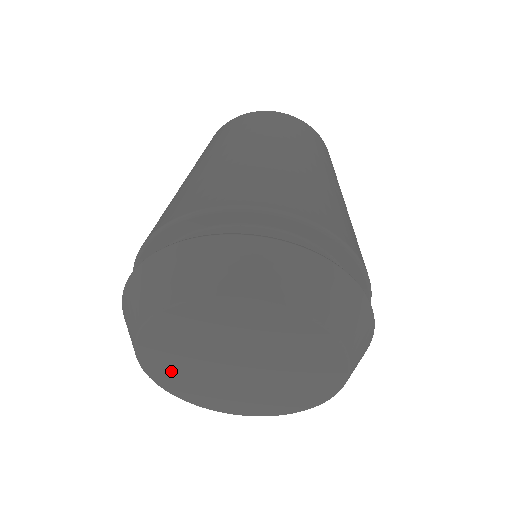
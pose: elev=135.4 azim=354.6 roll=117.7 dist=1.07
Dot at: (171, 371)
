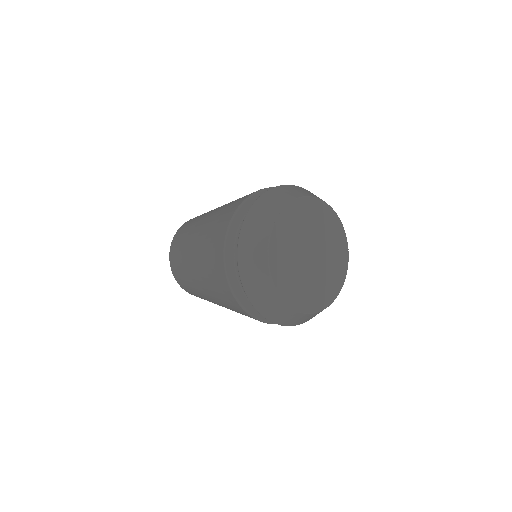
Dot at: (282, 244)
